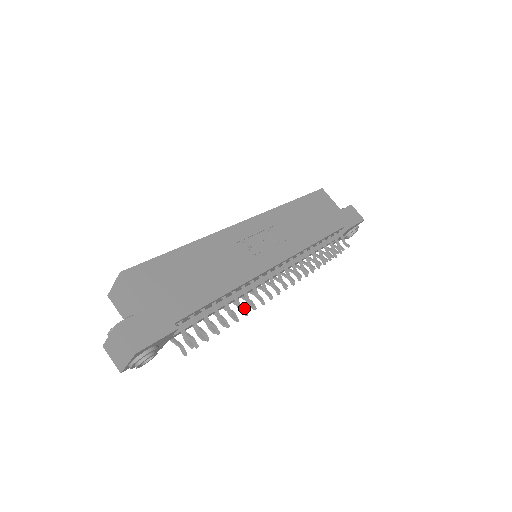
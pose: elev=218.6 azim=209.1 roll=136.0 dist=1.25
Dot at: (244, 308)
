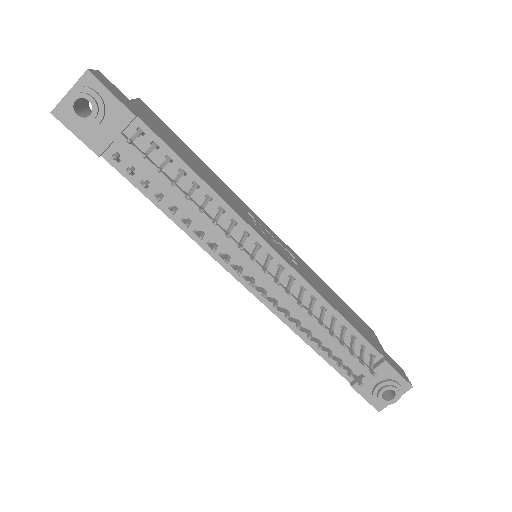
Dot at: (204, 233)
